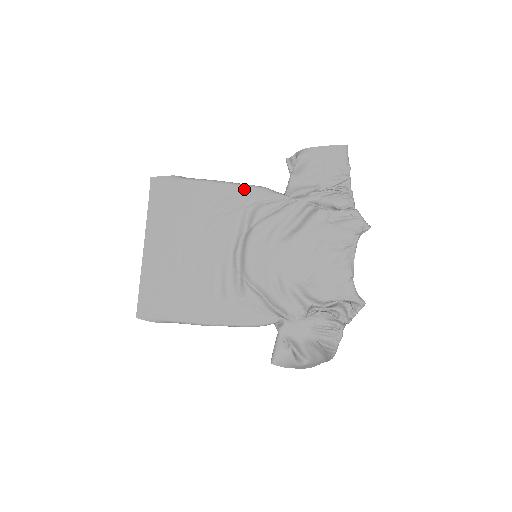
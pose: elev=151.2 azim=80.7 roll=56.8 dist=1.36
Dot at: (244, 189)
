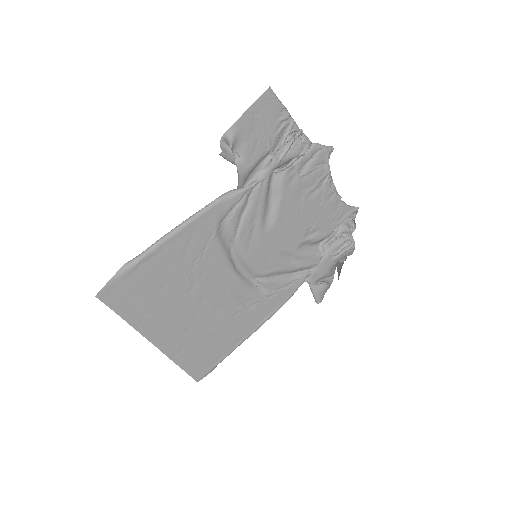
Dot at: (202, 218)
